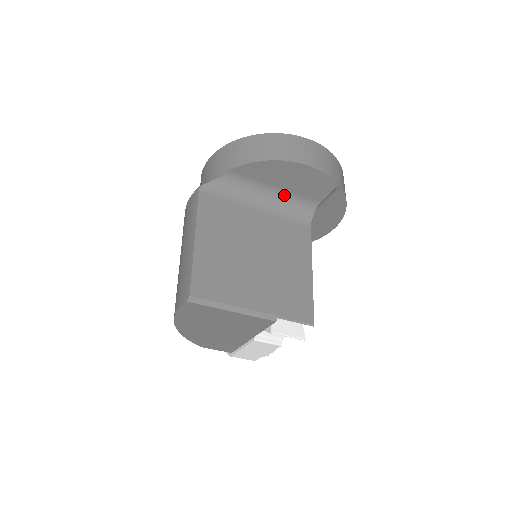
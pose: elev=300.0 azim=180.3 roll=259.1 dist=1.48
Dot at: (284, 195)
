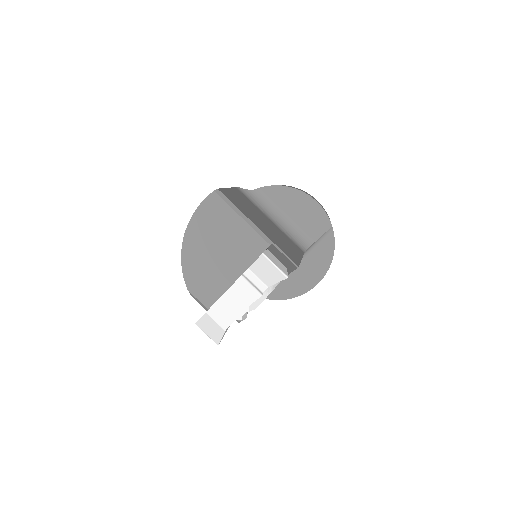
Dot at: (291, 224)
